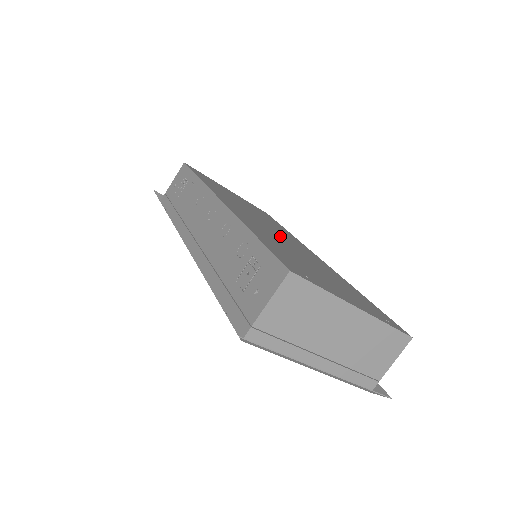
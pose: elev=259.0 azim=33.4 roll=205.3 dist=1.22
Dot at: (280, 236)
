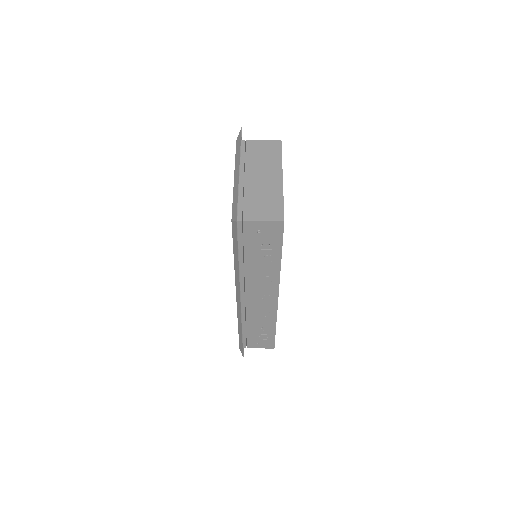
Dot at: occluded
